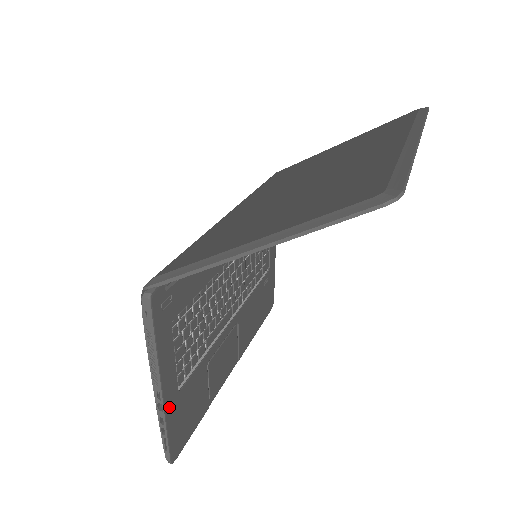
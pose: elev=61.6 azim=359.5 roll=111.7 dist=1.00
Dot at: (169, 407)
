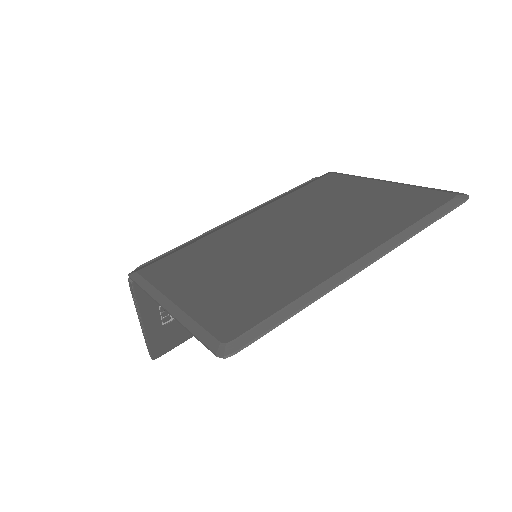
Dot at: (151, 334)
